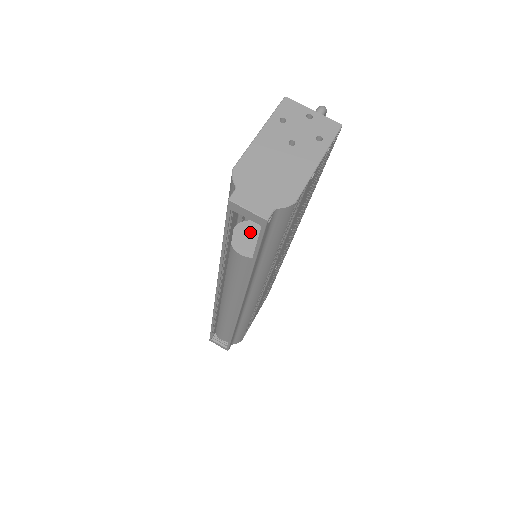
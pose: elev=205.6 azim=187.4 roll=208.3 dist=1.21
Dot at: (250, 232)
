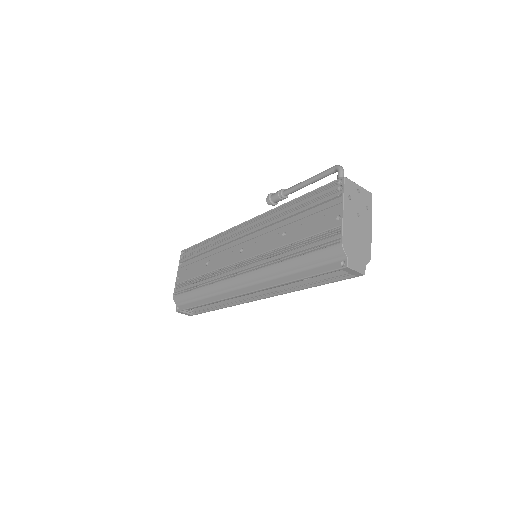
Dot at: occluded
